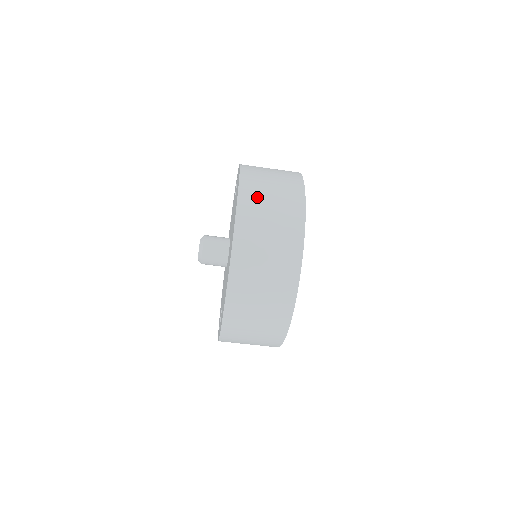
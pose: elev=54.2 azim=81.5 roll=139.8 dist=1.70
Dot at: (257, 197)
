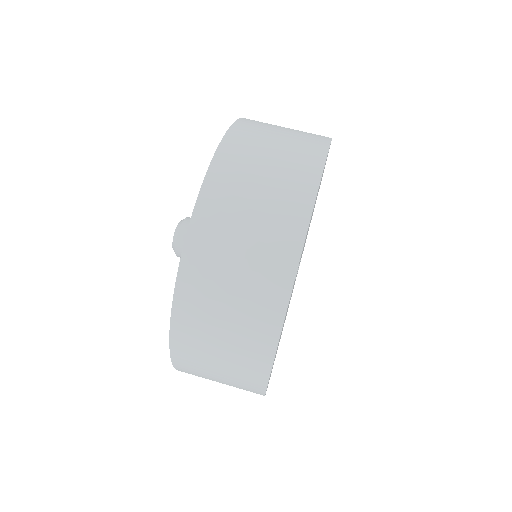
Dot at: occluded
